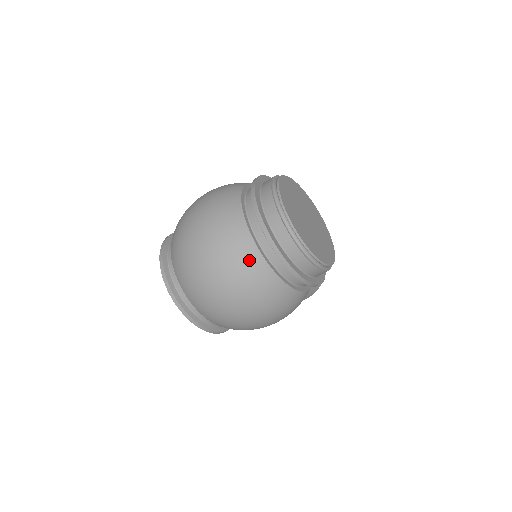
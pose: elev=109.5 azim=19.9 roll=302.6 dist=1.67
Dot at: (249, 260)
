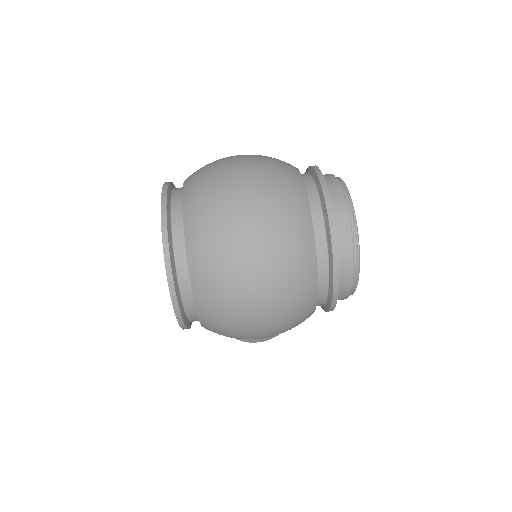
Dot at: (300, 233)
